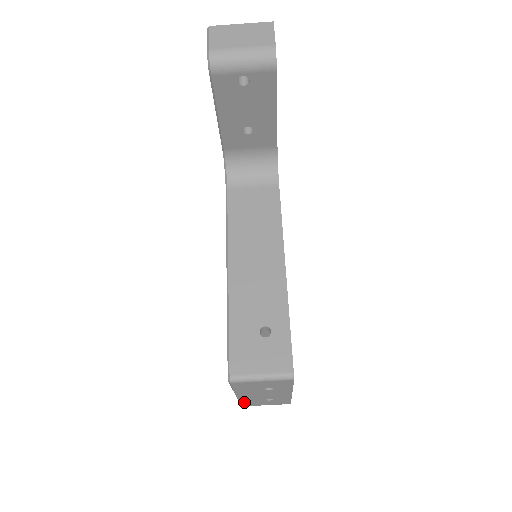
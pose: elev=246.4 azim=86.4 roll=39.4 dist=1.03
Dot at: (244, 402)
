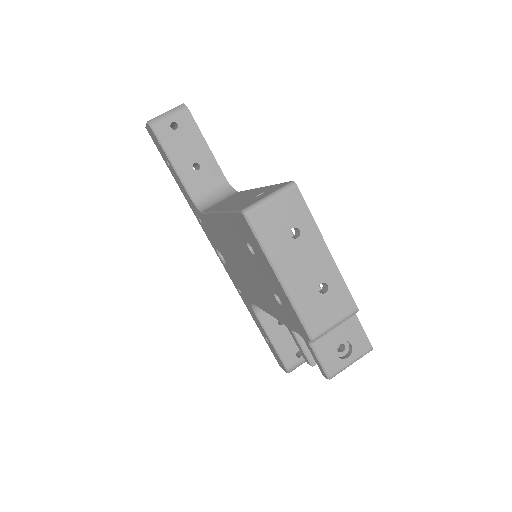
Dot at: (303, 313)
